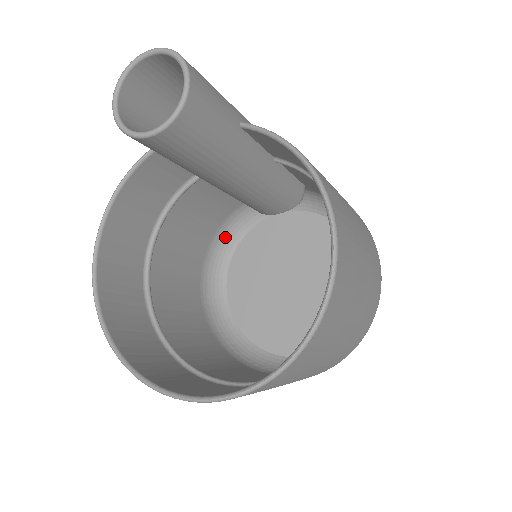
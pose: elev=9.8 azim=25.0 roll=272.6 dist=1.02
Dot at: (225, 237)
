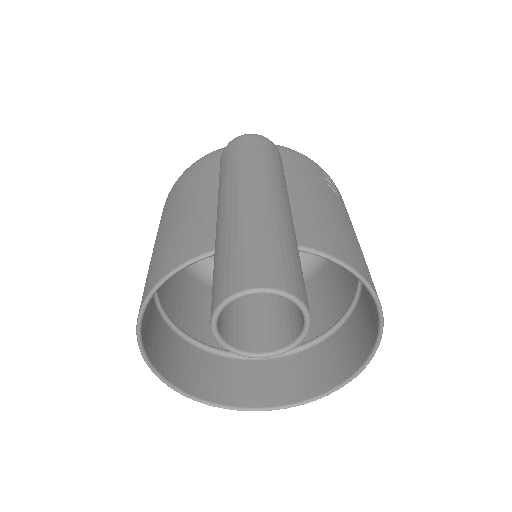
Dot at: occluded
